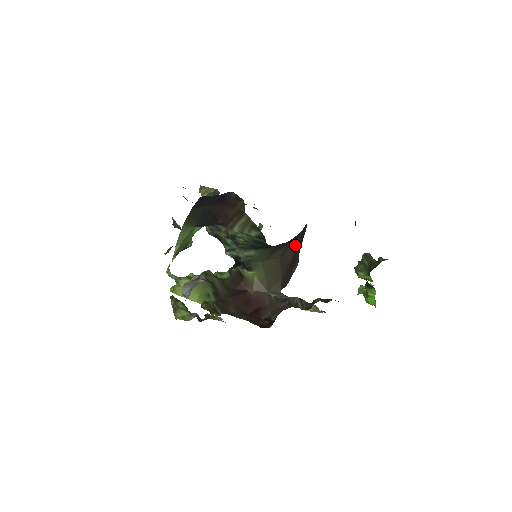
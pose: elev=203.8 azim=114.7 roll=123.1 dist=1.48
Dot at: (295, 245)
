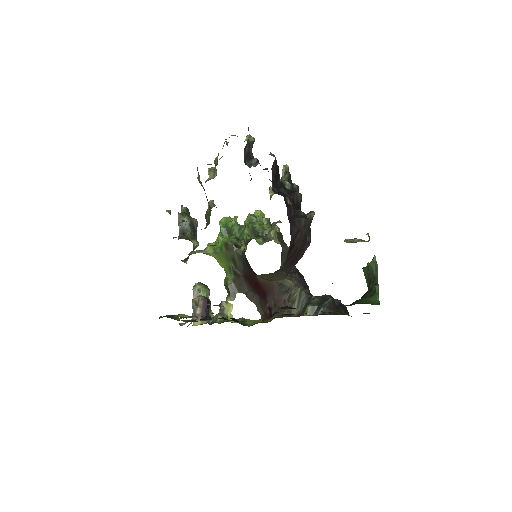
Dot at: (284, 265)
